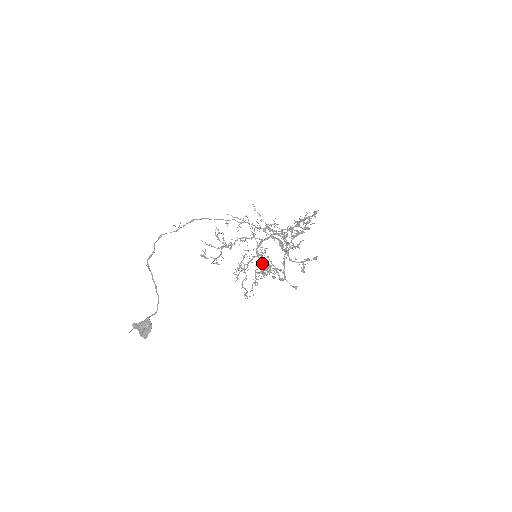
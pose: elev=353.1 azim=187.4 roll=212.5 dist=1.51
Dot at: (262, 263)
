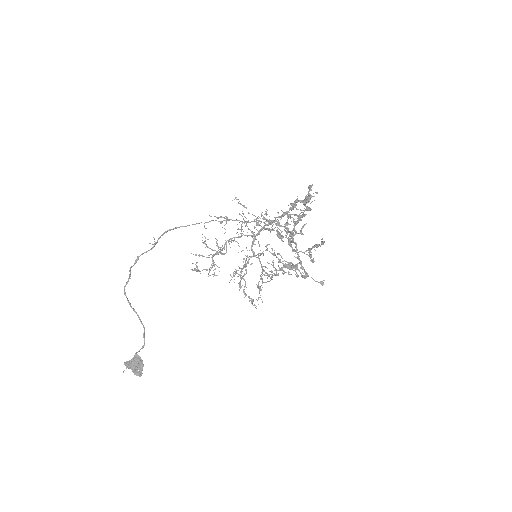
Dot at: (260, 262)
